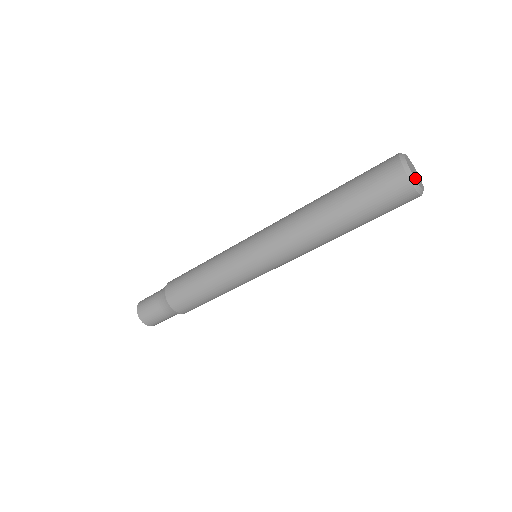
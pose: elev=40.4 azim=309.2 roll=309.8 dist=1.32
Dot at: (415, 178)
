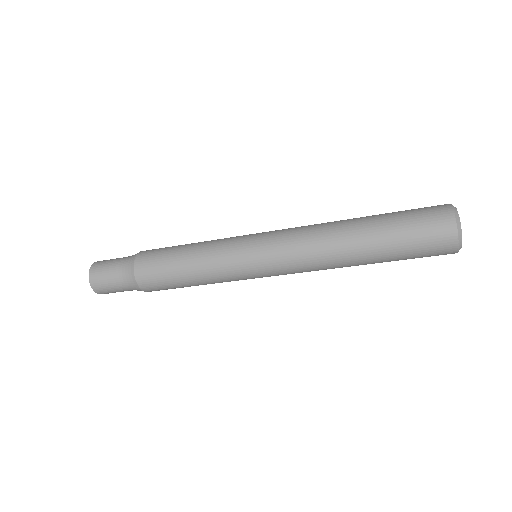
Dot at: occluded
